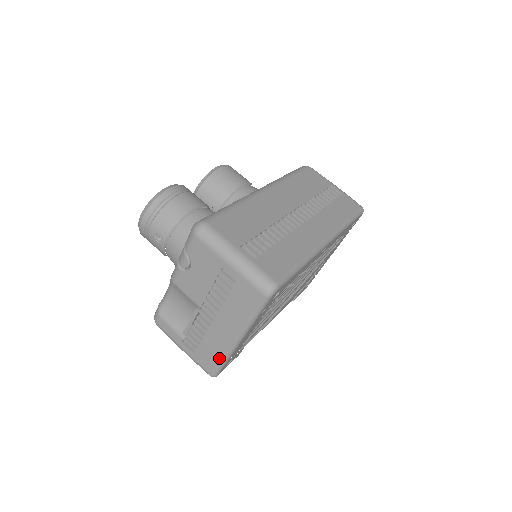
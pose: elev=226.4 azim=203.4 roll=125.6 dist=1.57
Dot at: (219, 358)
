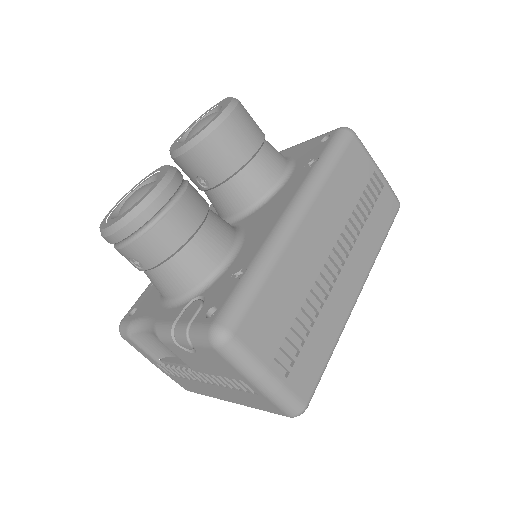
Dot at: (203, 394)
